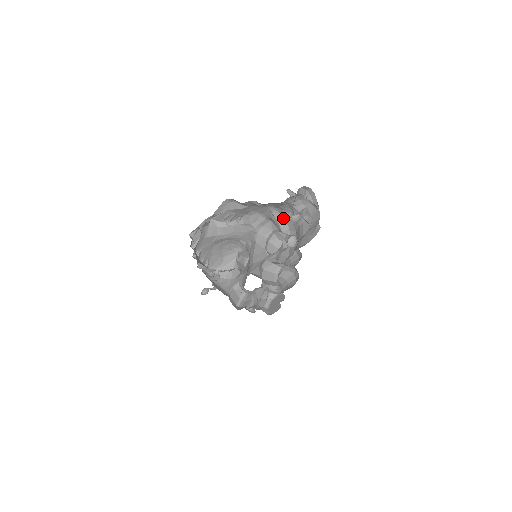
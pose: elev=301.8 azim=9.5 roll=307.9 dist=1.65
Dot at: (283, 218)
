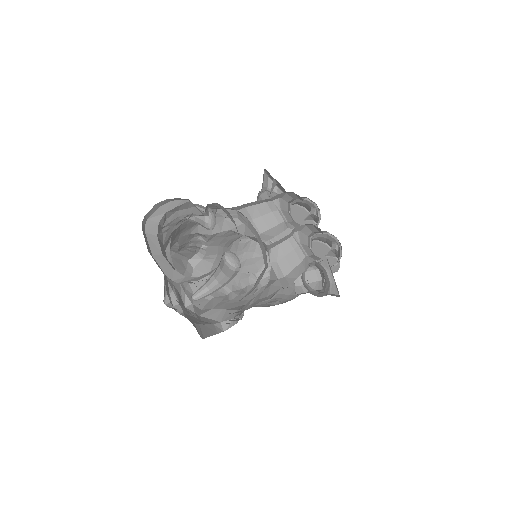
Dot at: occluded
